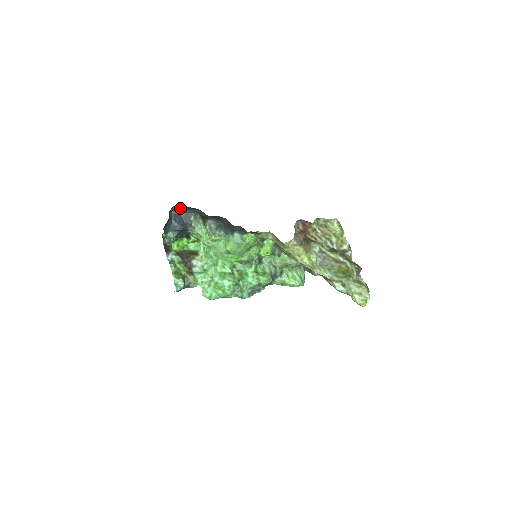
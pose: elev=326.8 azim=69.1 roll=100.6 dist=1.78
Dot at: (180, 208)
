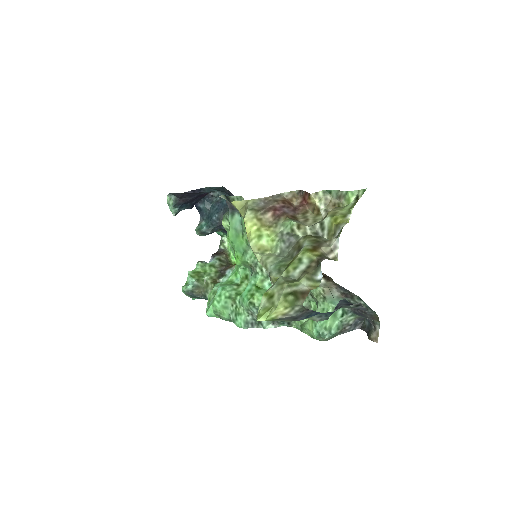
Dot at: (224, 194)
